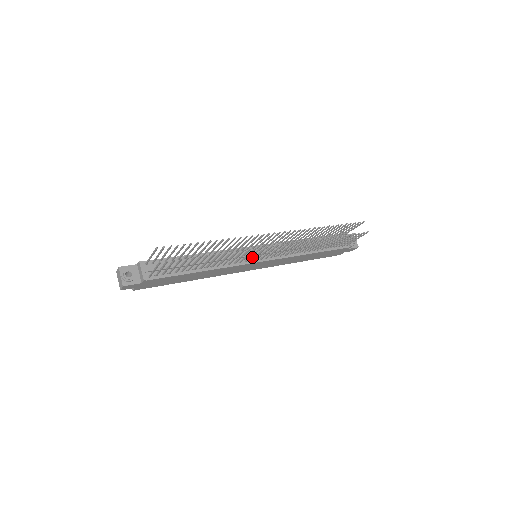
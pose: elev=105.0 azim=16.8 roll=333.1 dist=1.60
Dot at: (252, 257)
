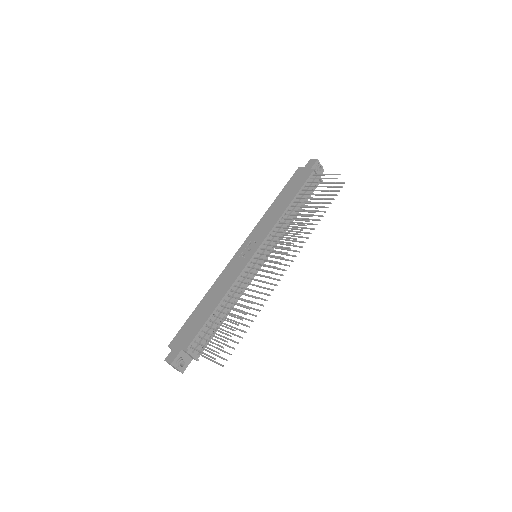
Dot at: (257, 265)
